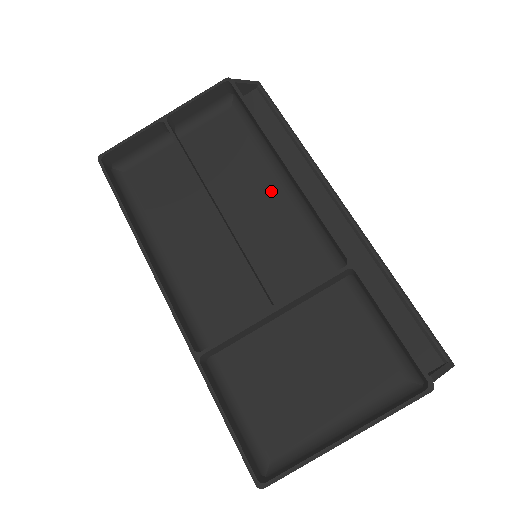
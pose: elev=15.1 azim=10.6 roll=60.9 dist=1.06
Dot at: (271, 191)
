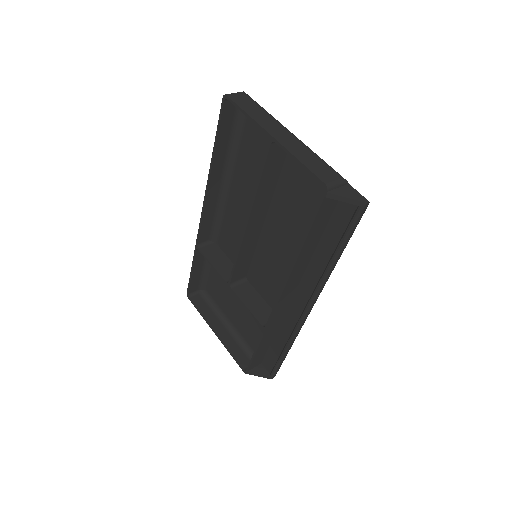
Dot at: (294, 251)
